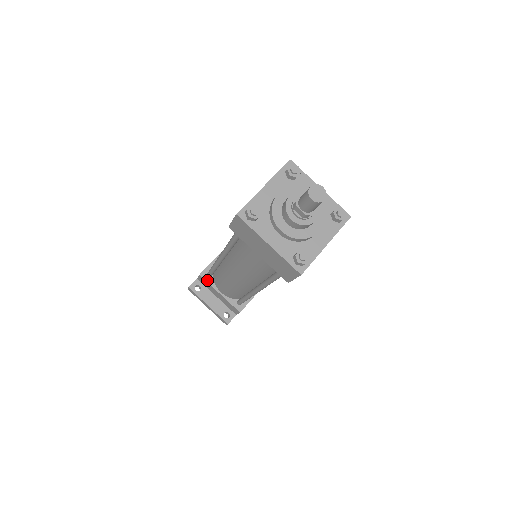
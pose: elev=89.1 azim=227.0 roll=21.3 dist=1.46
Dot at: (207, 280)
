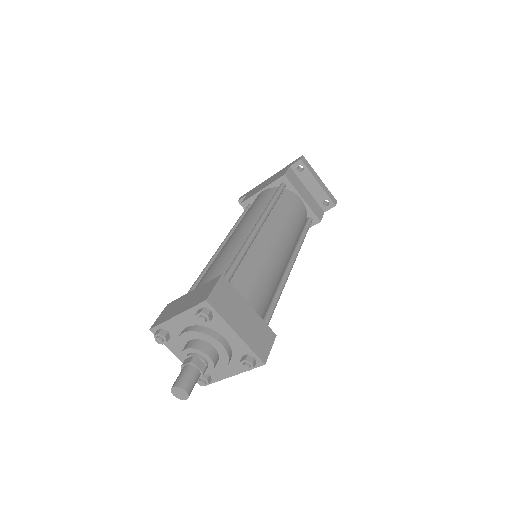
Dot at: occluded
